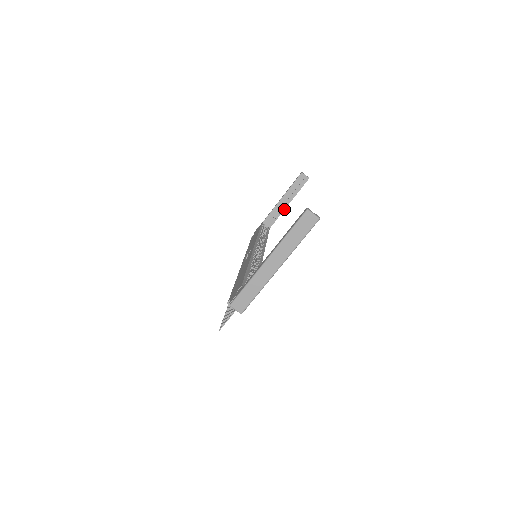
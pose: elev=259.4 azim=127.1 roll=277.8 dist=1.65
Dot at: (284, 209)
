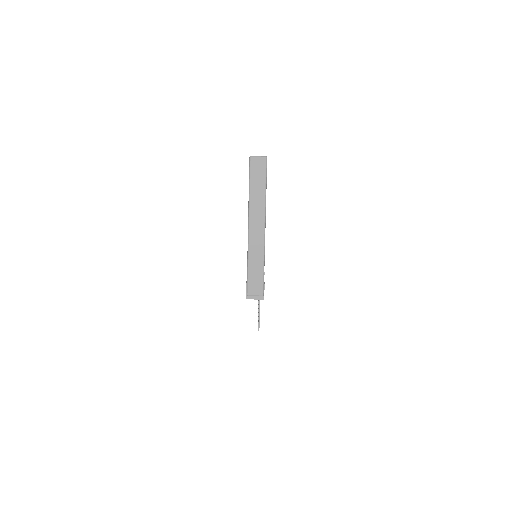
Dot at: occluded
